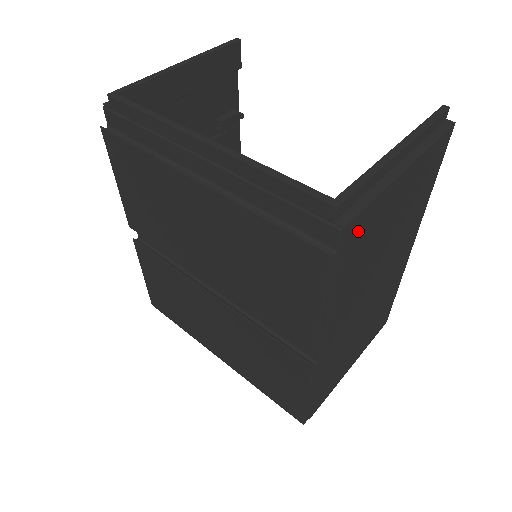
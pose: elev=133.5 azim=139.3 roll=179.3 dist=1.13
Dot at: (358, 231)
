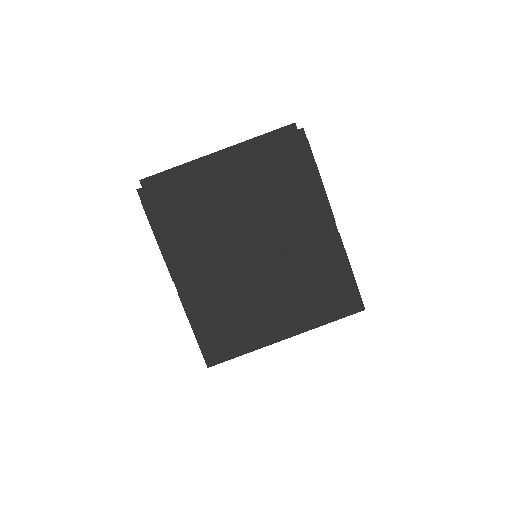
Dot at: occluded
